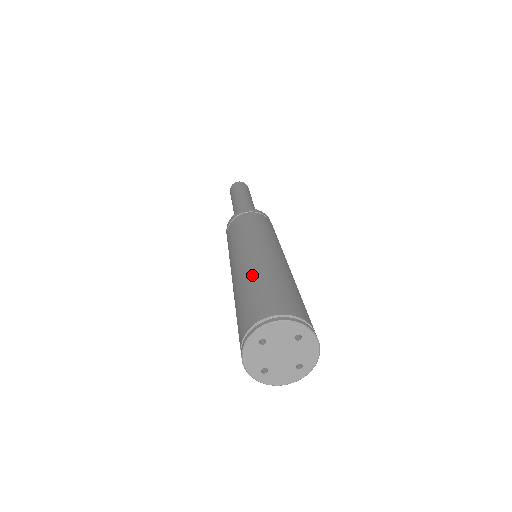
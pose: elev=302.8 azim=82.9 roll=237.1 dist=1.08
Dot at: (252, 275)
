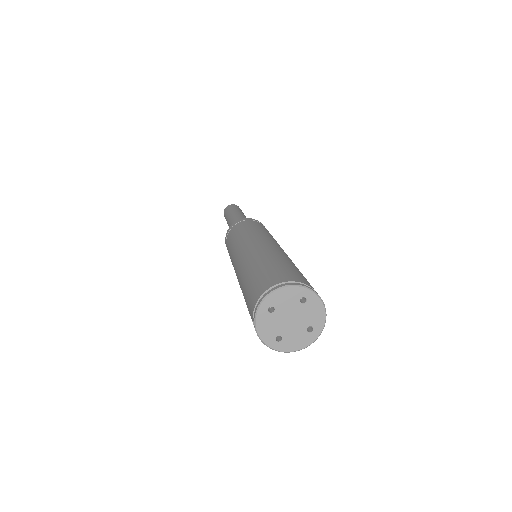
Dot at: (253, 262)
